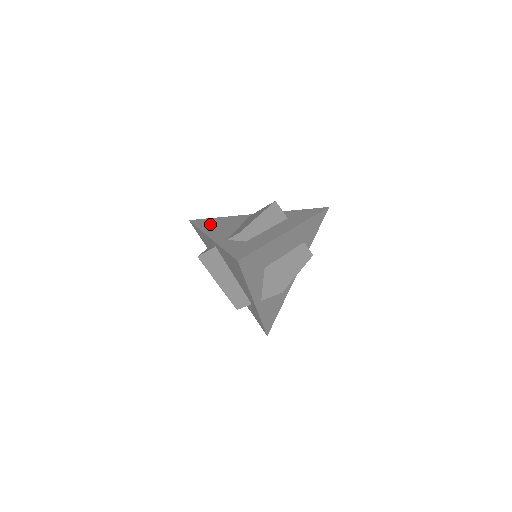
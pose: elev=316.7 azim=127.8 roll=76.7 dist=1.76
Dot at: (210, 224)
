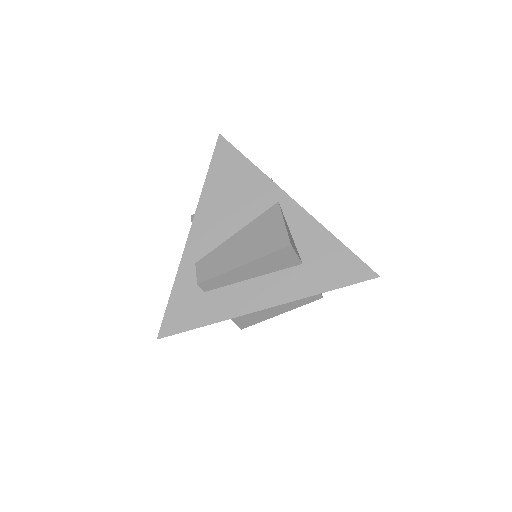
Dot at: (223, 182)
